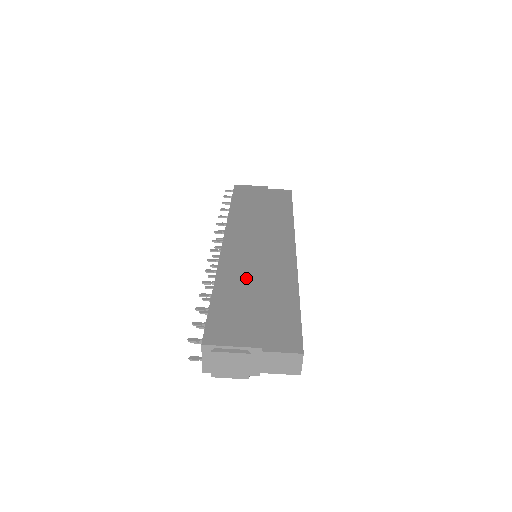
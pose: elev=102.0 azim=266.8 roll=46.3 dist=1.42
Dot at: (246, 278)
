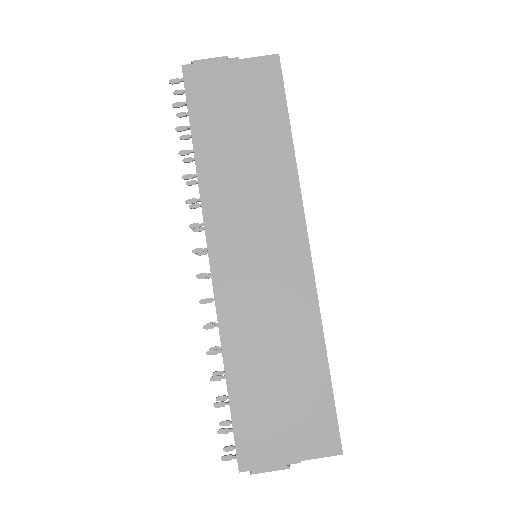
Dot at: (259, 342)
